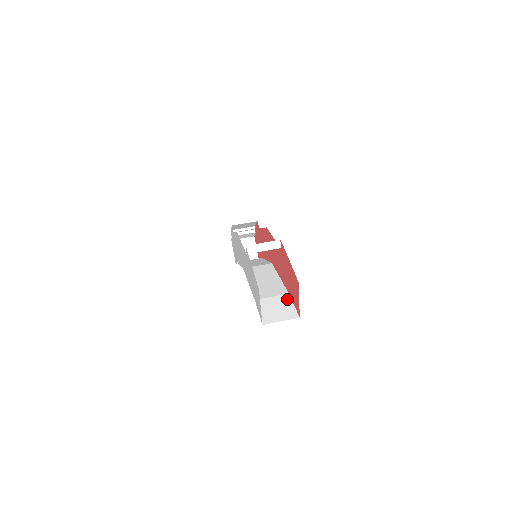
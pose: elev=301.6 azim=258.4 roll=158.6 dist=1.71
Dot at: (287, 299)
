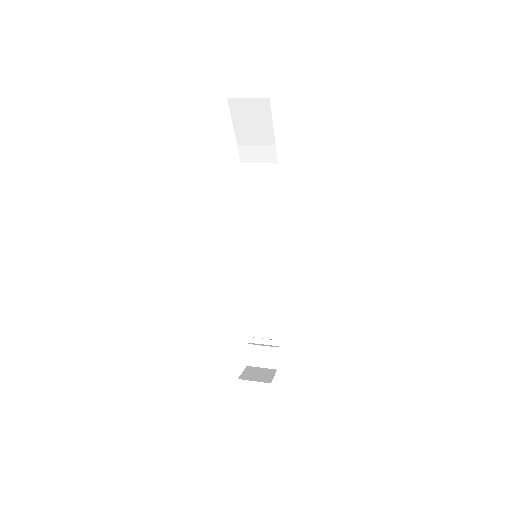
Dot at: occluded
